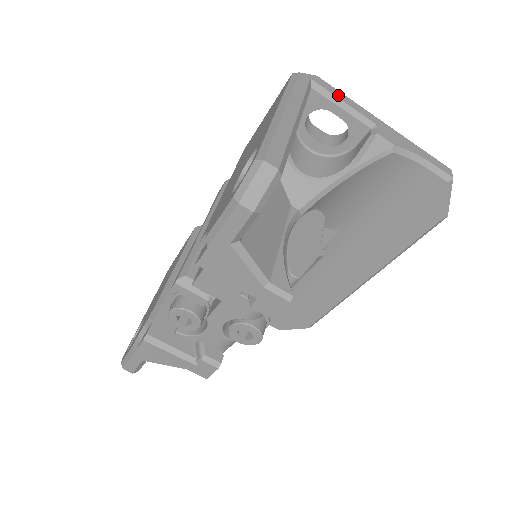
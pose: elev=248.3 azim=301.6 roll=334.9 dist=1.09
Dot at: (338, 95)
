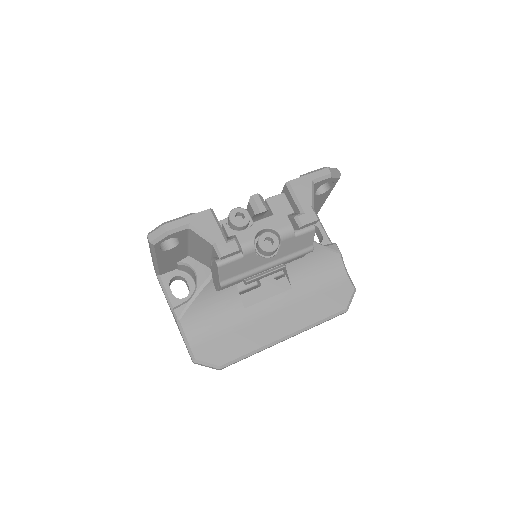
Dot at: (323, 228)
